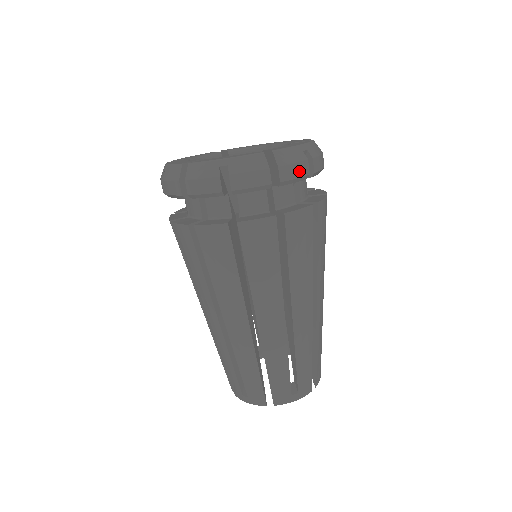
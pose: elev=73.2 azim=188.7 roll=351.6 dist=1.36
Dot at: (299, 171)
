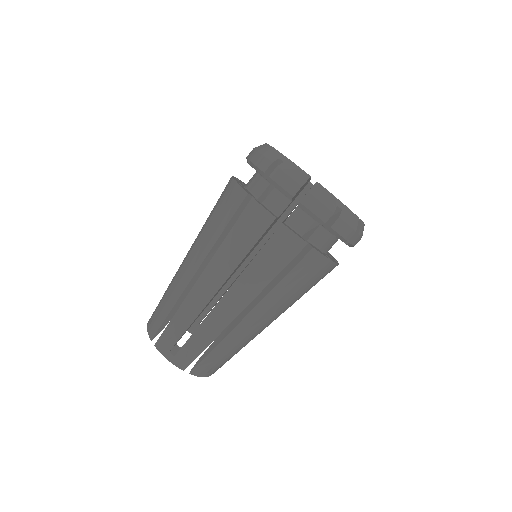
Dot at: (357, 242)
